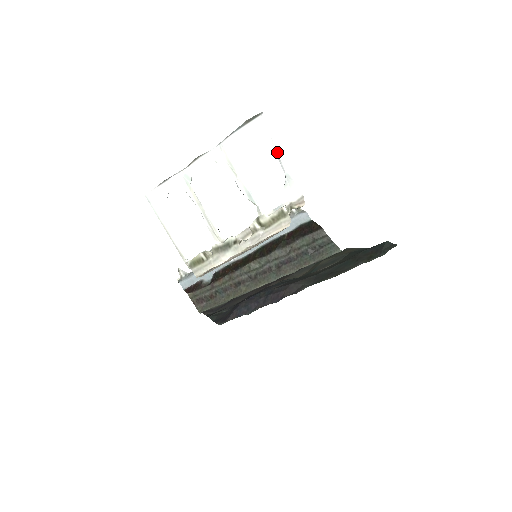
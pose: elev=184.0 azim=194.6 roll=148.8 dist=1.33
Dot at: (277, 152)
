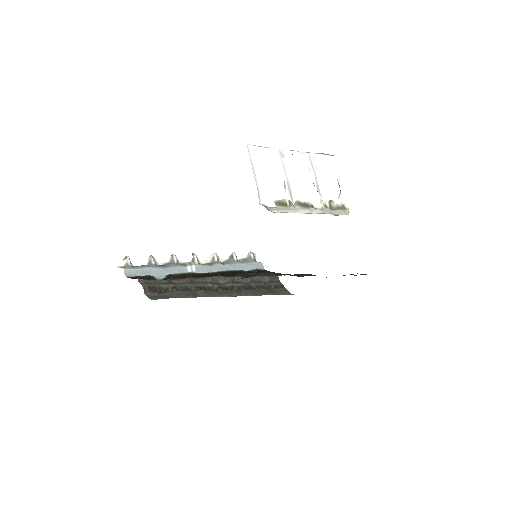
Dot at: (339, 178)
